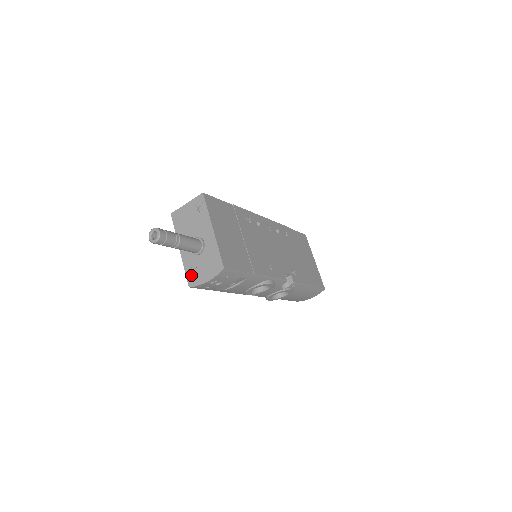
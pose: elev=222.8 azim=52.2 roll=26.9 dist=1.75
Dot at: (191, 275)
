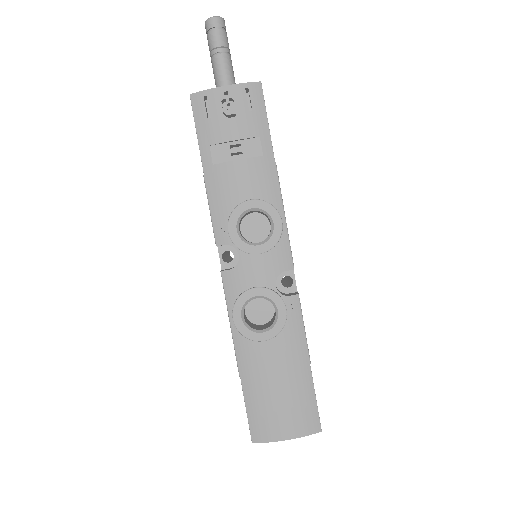
Dot at: occluded
